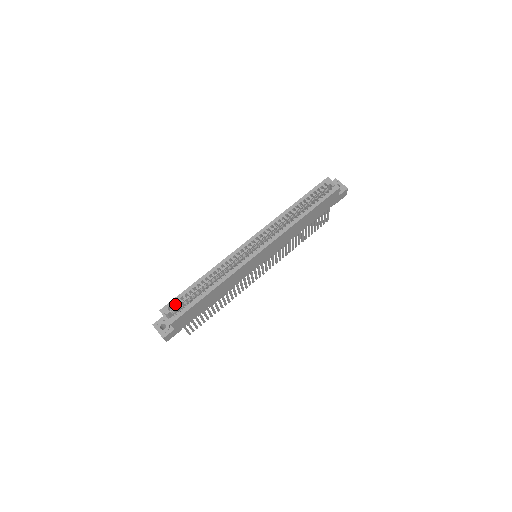
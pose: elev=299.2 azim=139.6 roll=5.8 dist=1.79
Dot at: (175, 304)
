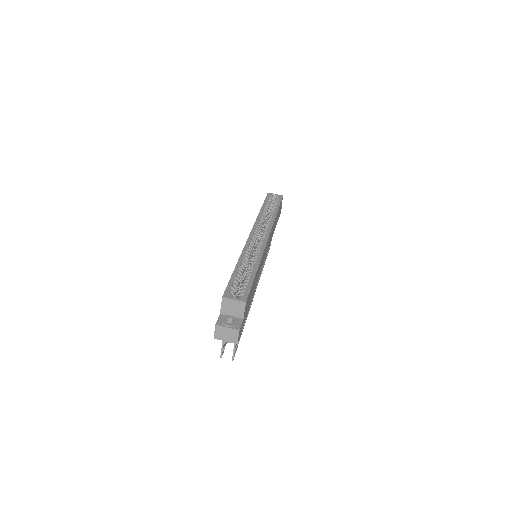
Dot at: (233, 287)
